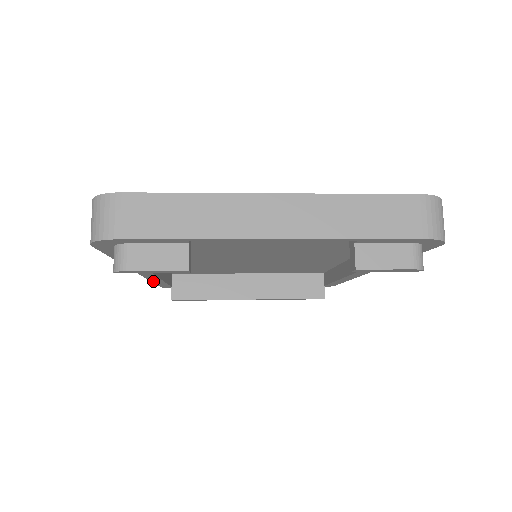
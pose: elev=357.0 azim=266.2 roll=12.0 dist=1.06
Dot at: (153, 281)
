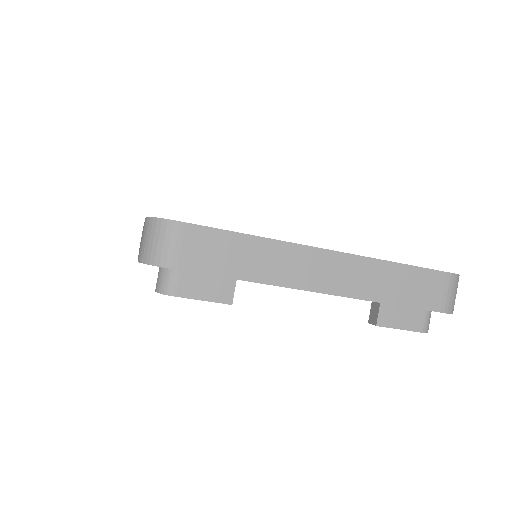
Dot at: occluded
